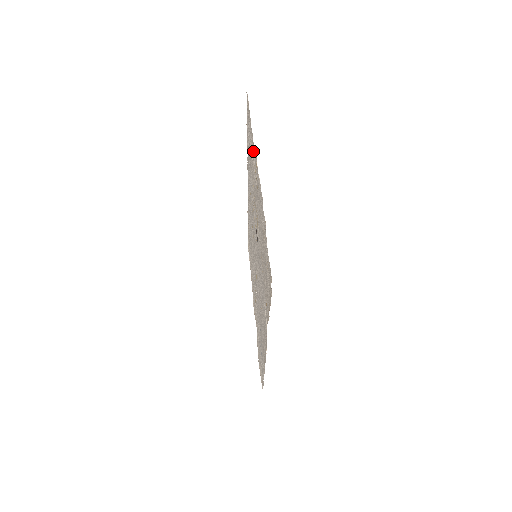
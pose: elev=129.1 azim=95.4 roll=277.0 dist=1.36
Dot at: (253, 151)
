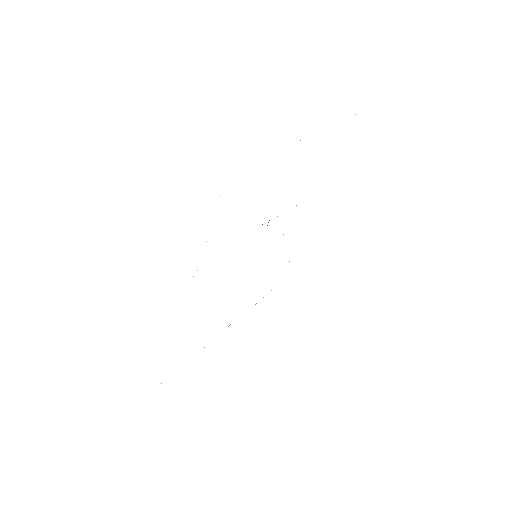
Dot at: occluded
